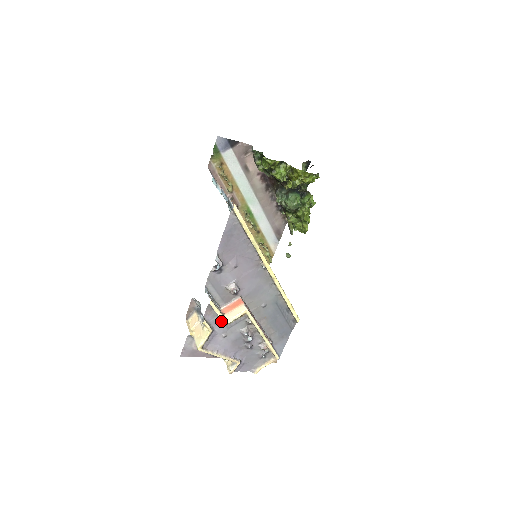
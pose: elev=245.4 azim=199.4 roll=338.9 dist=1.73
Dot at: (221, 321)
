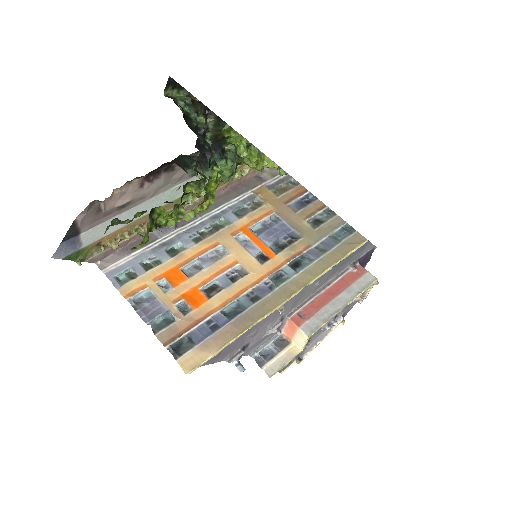
Dot at: (295, 352)
